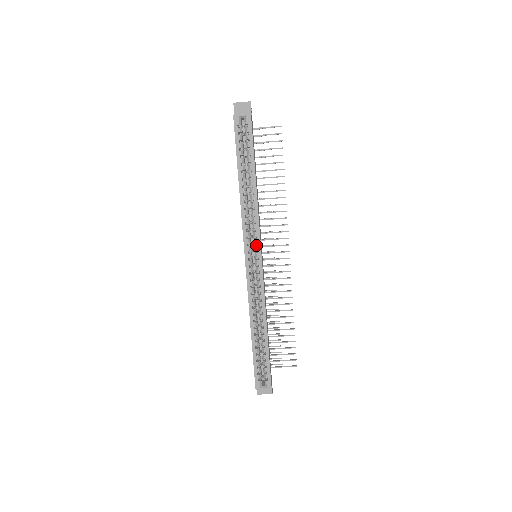
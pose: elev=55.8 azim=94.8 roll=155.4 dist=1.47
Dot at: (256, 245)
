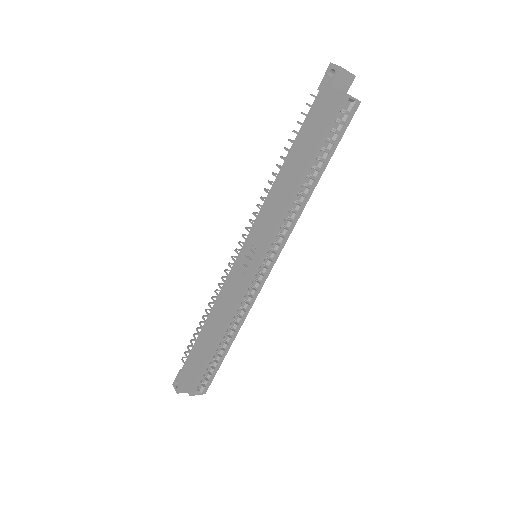
Dot at: (274, 252)
